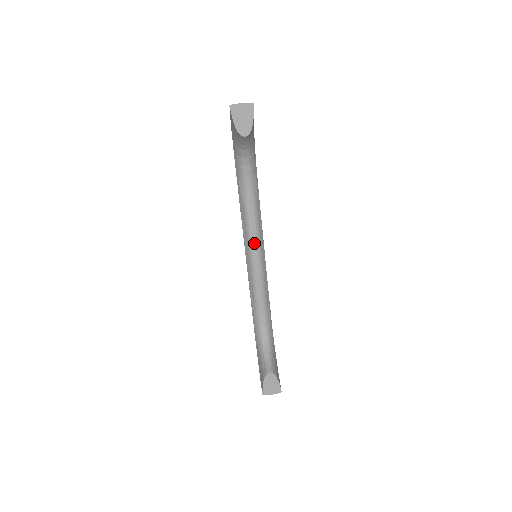
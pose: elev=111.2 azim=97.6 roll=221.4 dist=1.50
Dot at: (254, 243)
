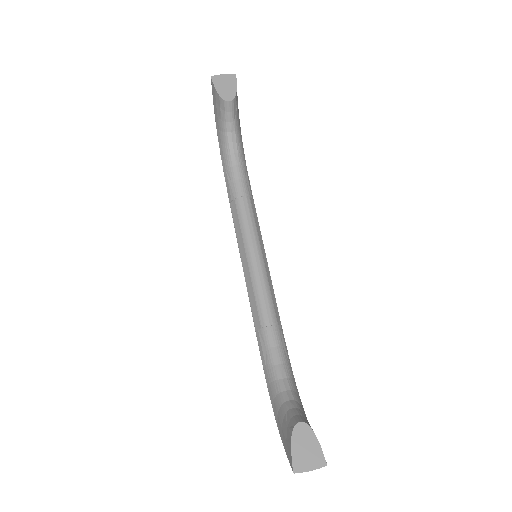
Dot at: (252, 243)
